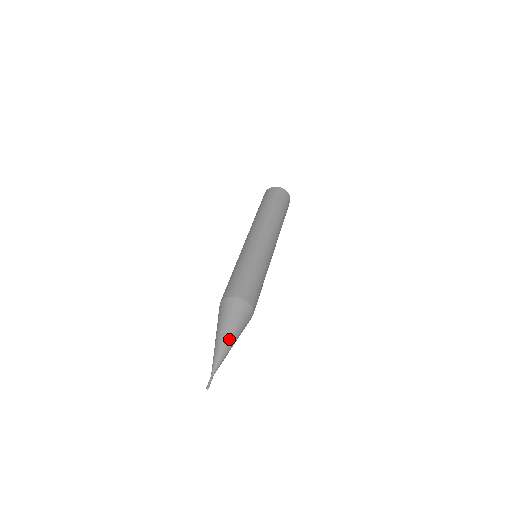
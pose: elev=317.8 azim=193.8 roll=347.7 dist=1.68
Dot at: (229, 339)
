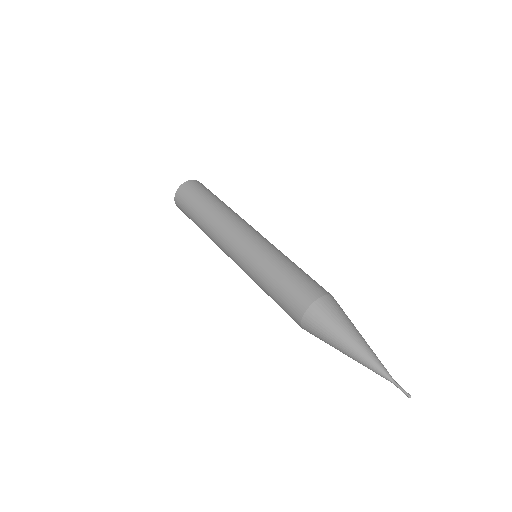
Dot at: (359, 341)
